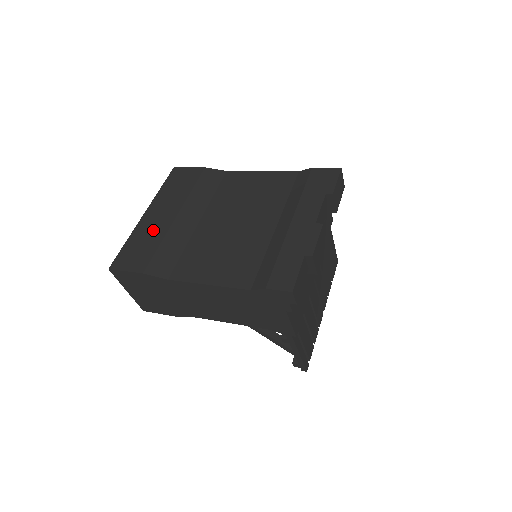
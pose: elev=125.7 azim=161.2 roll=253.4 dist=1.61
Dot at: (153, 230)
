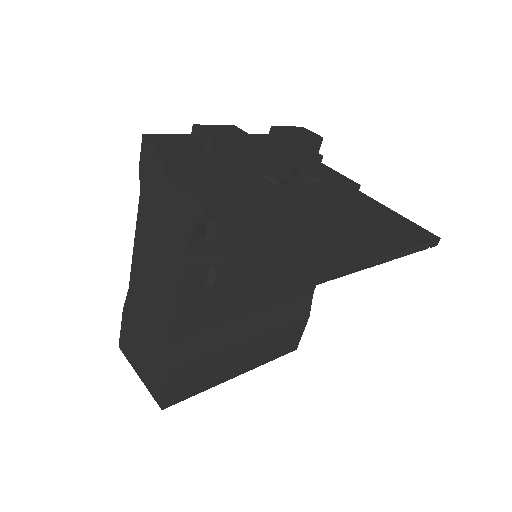
Dot at: occluded
